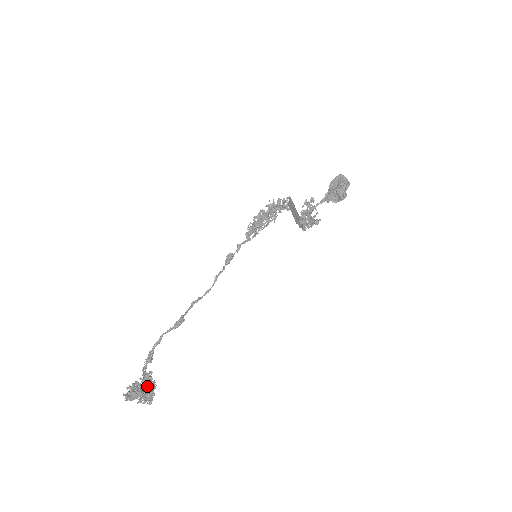
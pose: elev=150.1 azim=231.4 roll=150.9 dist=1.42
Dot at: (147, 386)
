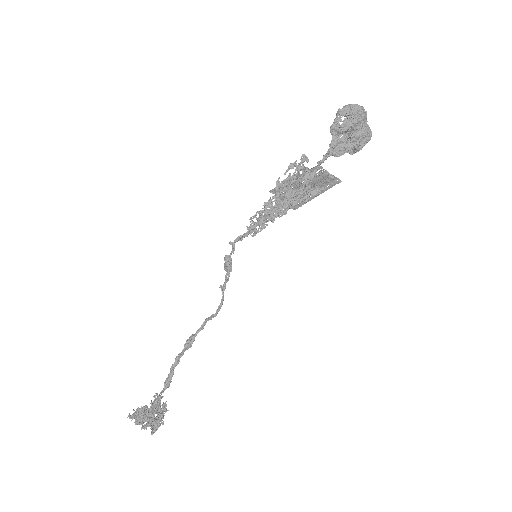
Dot at: (150, 412)
